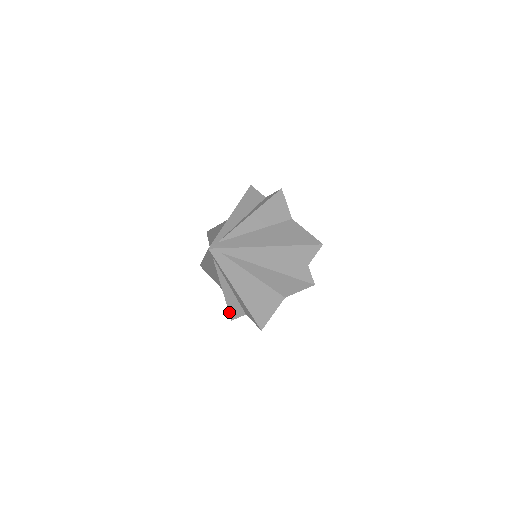
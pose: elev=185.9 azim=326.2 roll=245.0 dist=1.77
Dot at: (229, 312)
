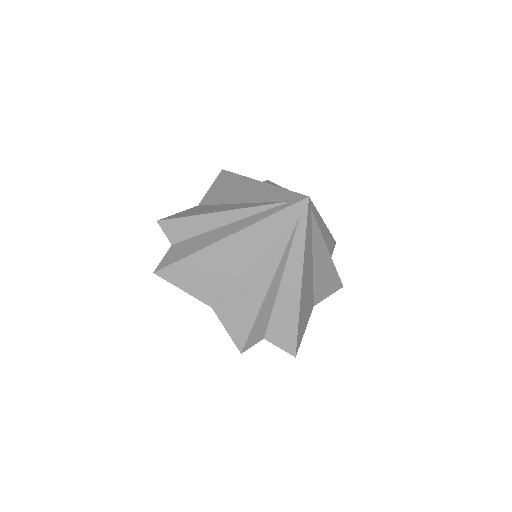
Dot at: (249, 334)
